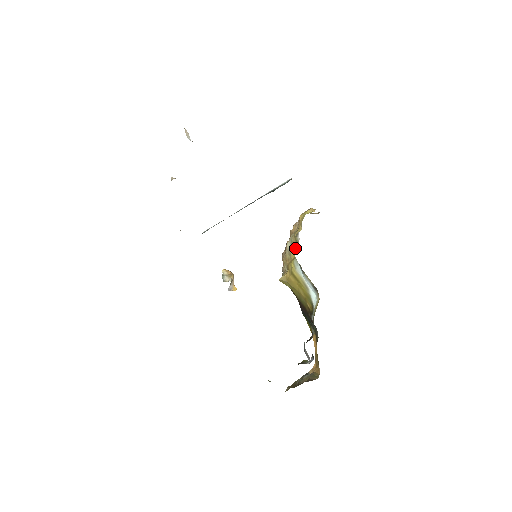
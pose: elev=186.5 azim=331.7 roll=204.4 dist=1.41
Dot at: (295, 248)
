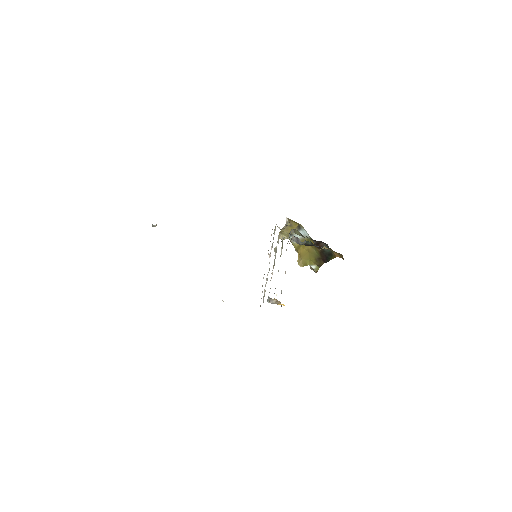
Dot at: occluded
